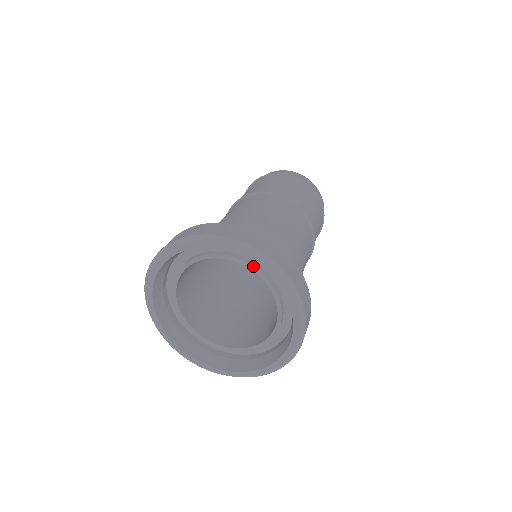
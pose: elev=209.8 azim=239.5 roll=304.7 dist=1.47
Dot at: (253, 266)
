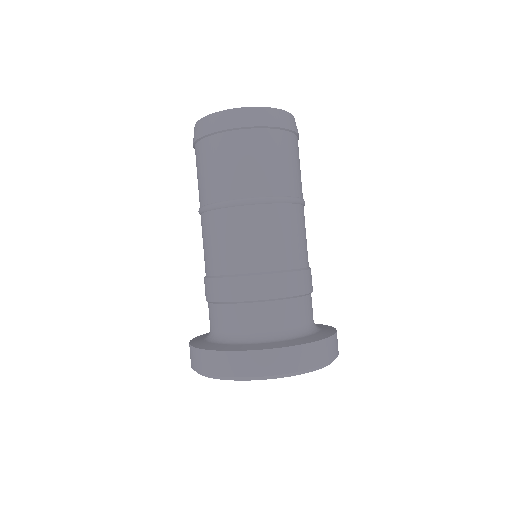
Dot at: occluded
